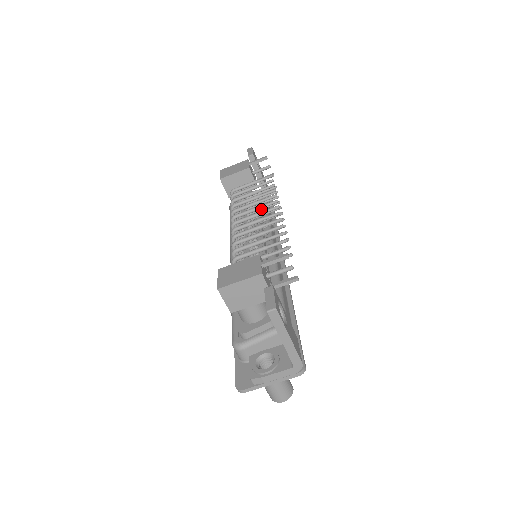
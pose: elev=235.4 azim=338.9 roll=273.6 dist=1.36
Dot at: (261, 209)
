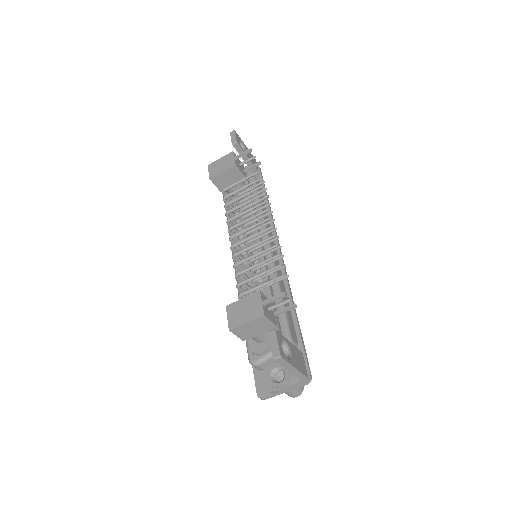
Dot at: (254, 213)
